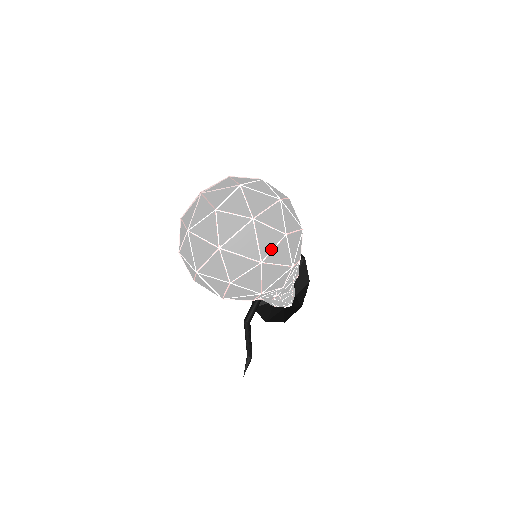
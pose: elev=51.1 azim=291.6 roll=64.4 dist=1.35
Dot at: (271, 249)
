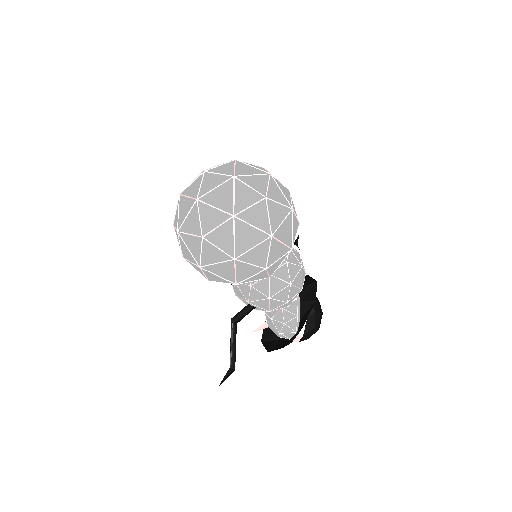
Dot at: (247, 206)
